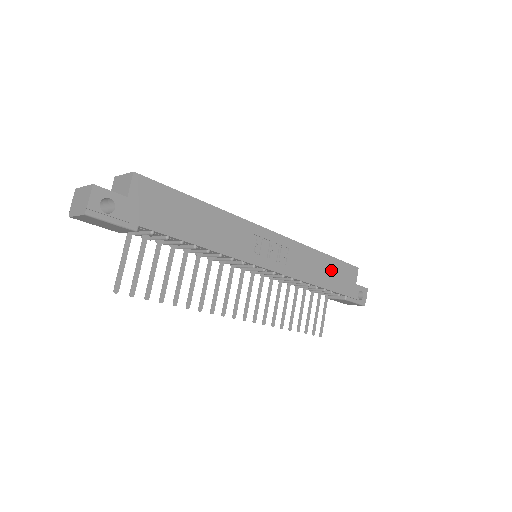
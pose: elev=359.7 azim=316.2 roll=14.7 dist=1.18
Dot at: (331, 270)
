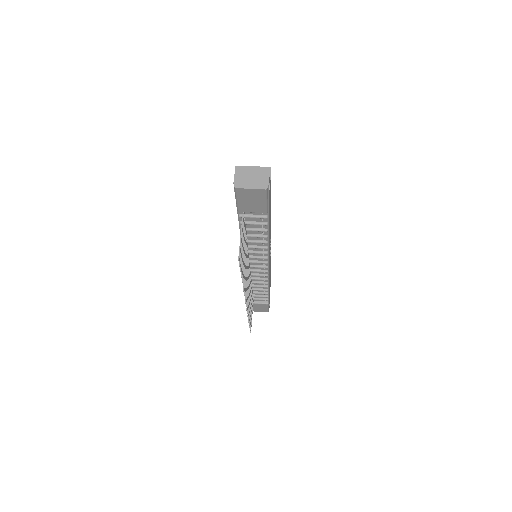
Dot at: occluded
